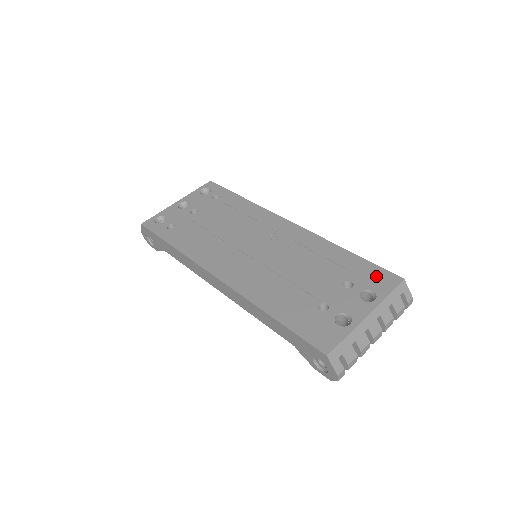
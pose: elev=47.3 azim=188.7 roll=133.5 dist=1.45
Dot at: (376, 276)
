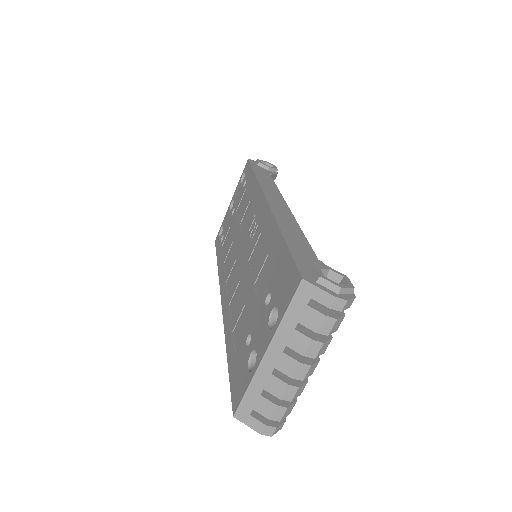
Dot at: (286, 279)
